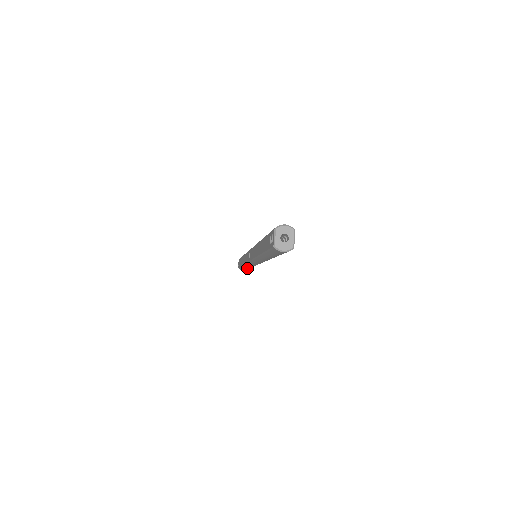
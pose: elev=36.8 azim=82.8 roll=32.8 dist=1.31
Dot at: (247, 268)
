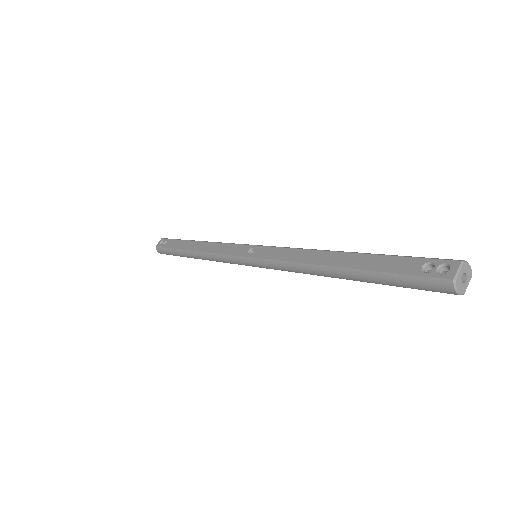
Dot at: (189, 256)
